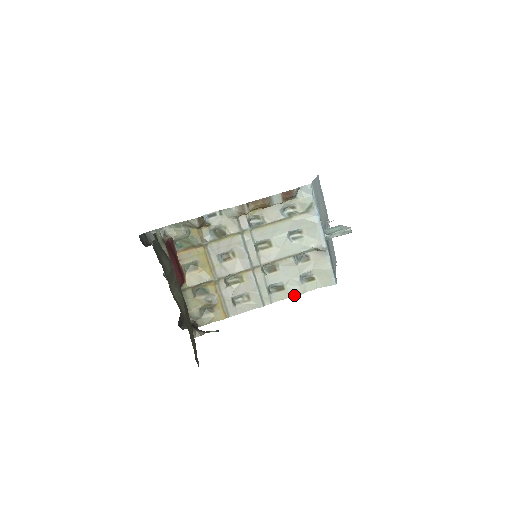
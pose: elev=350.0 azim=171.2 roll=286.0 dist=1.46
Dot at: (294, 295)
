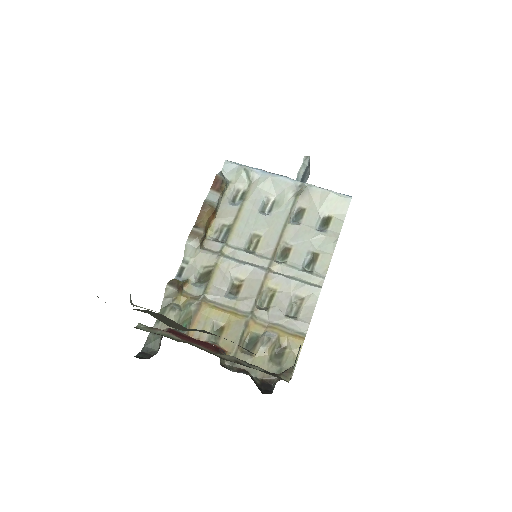
Dot at: (333, 248)
